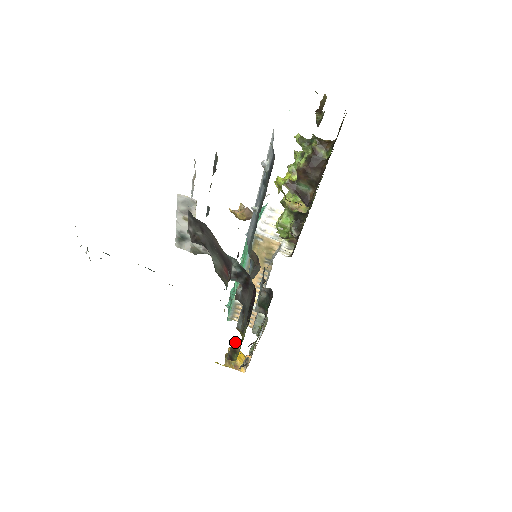
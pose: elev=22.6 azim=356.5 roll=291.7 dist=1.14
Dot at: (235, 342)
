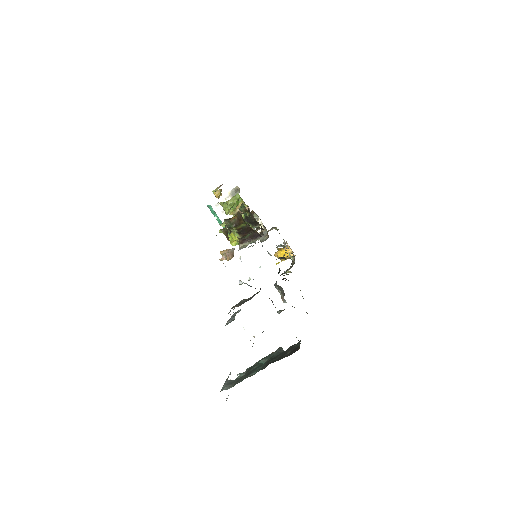
Dot at: (286, 273)
